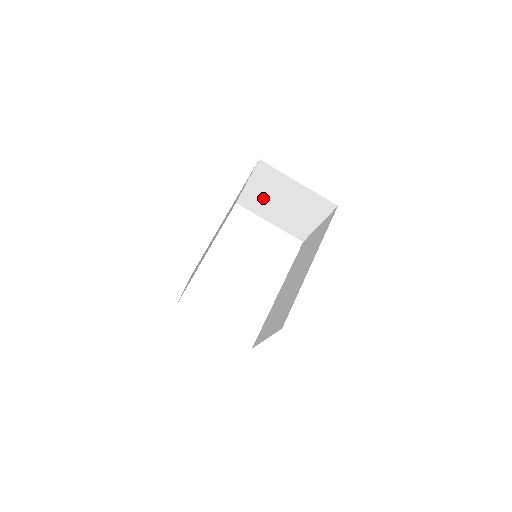
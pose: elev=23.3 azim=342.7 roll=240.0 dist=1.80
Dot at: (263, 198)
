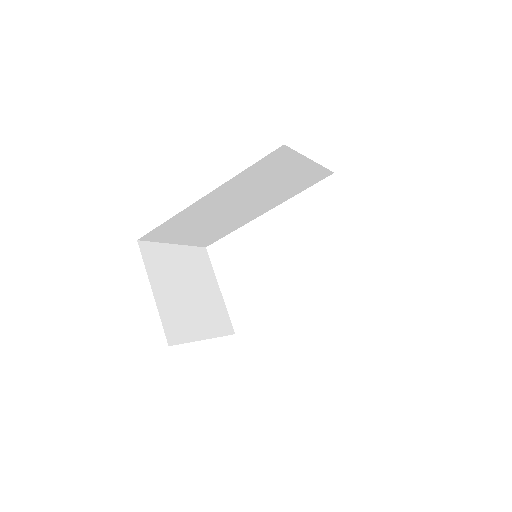
Dot at: occluded
